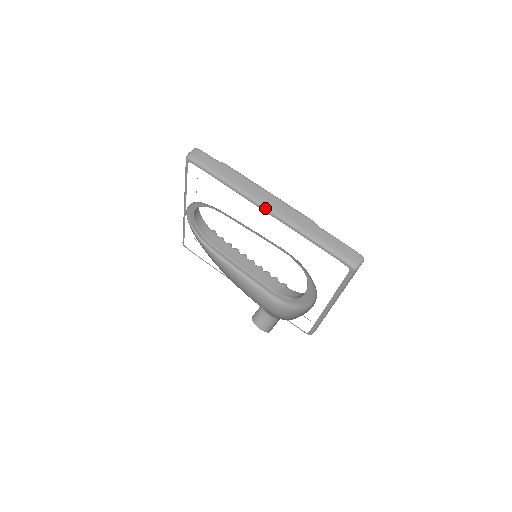
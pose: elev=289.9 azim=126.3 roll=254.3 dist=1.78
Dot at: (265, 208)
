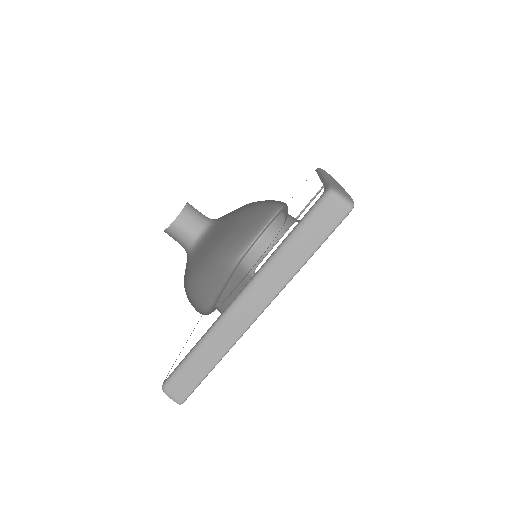
Dot at: occluded
